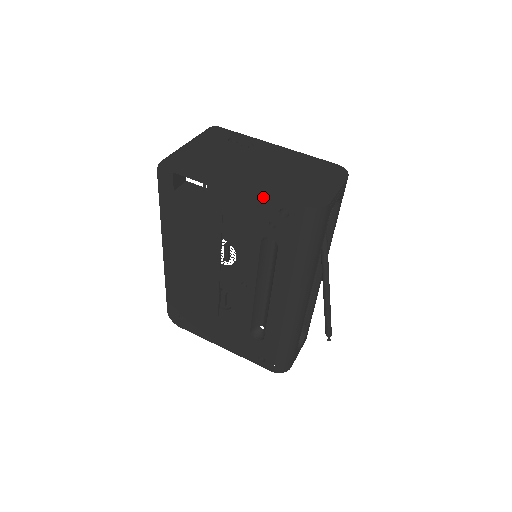
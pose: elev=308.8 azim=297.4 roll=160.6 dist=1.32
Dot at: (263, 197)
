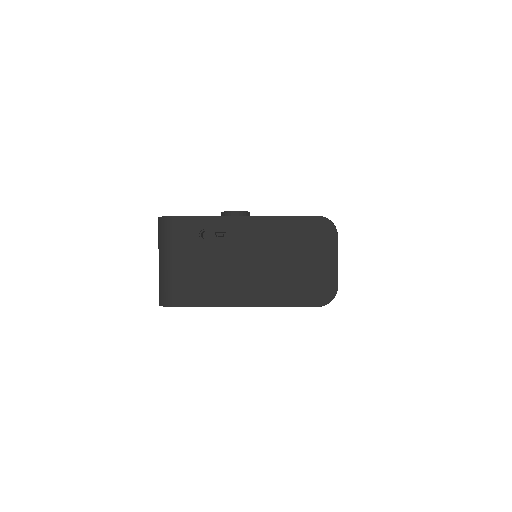
Dot at: (277, 306)
